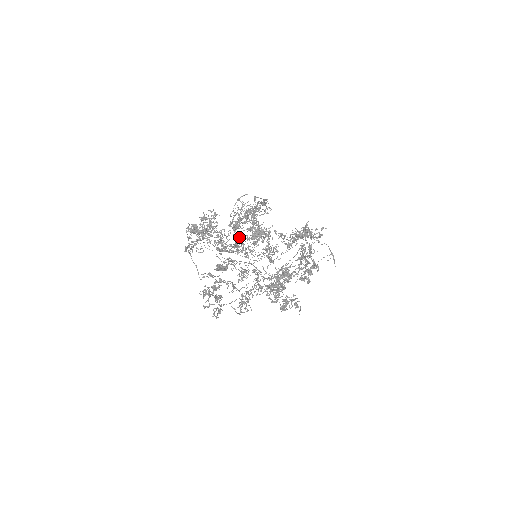
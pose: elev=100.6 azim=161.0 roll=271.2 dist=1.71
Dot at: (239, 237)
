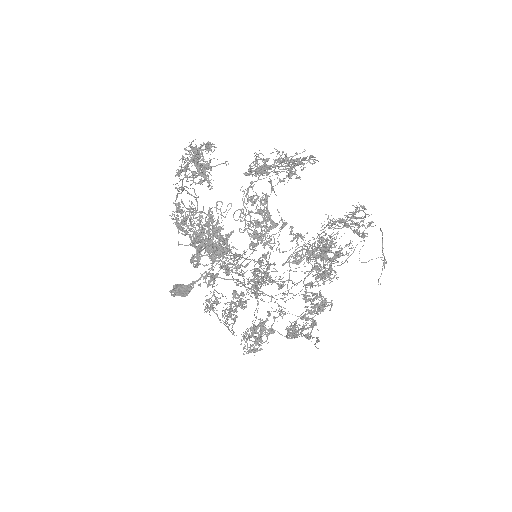
Dot at: occluded
